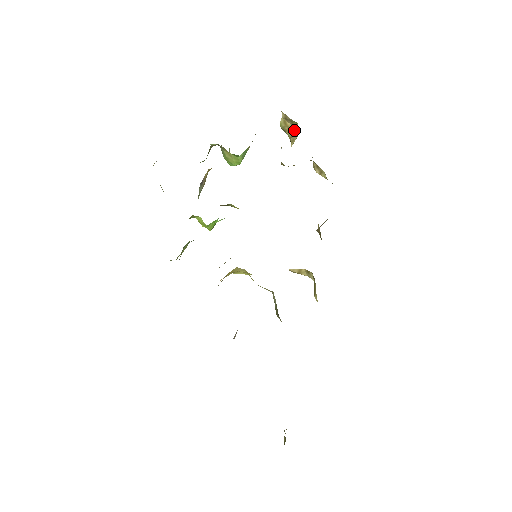
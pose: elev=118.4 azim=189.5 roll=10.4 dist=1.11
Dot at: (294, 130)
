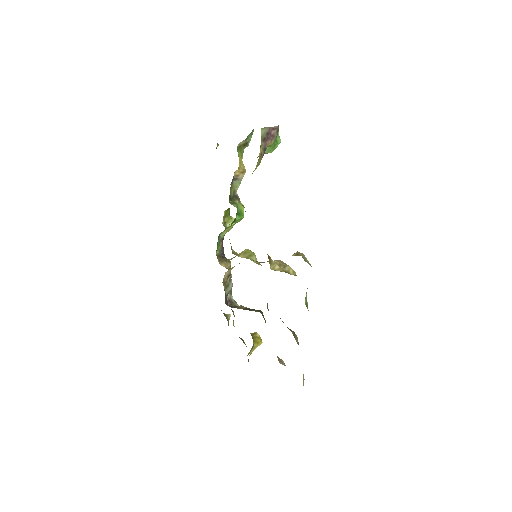
Dot at: occluded
